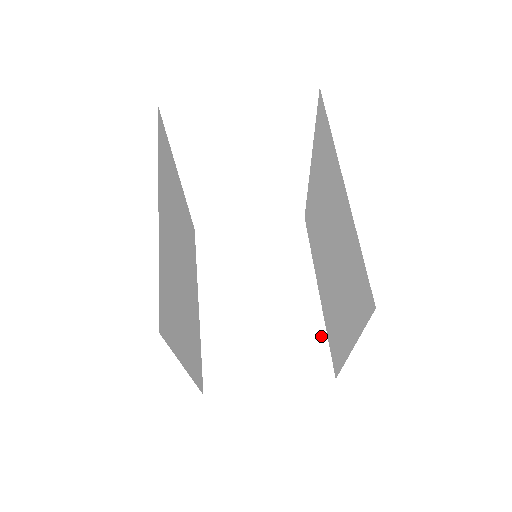
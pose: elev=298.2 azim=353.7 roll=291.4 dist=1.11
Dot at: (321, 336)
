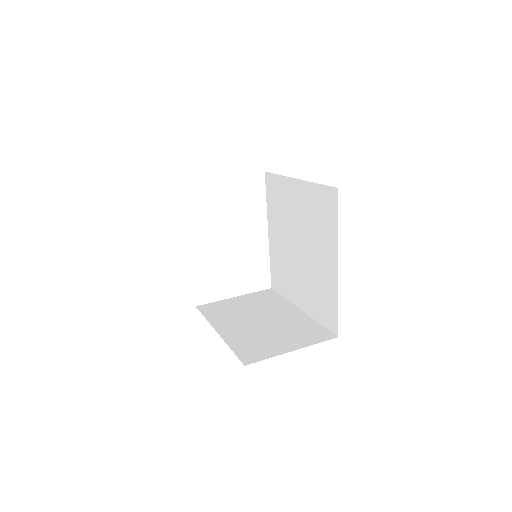
Dot at: (315, 324)
